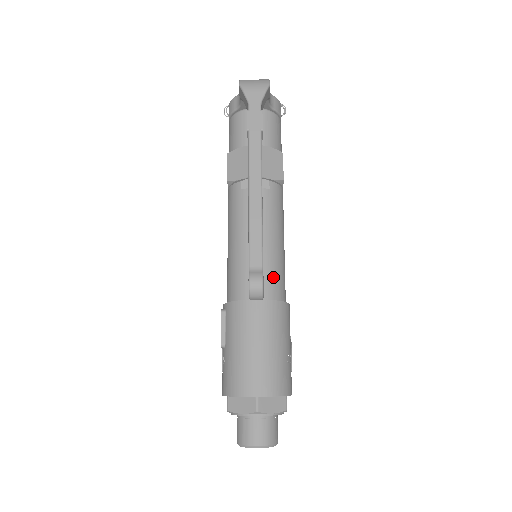
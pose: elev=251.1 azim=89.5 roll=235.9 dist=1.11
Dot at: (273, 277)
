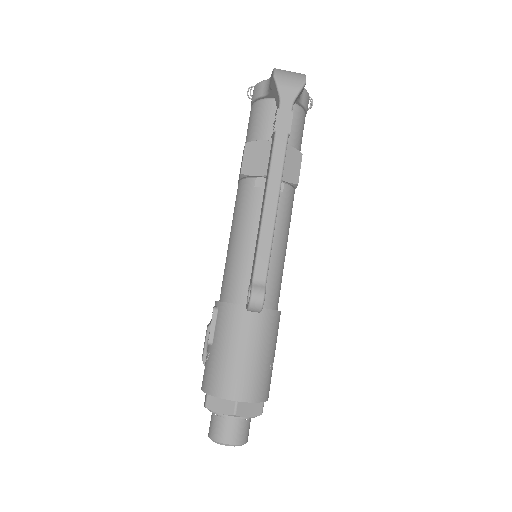
Dot at: (271, 285)
